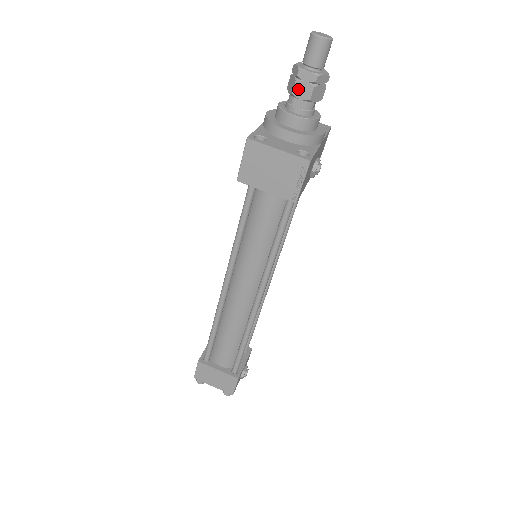
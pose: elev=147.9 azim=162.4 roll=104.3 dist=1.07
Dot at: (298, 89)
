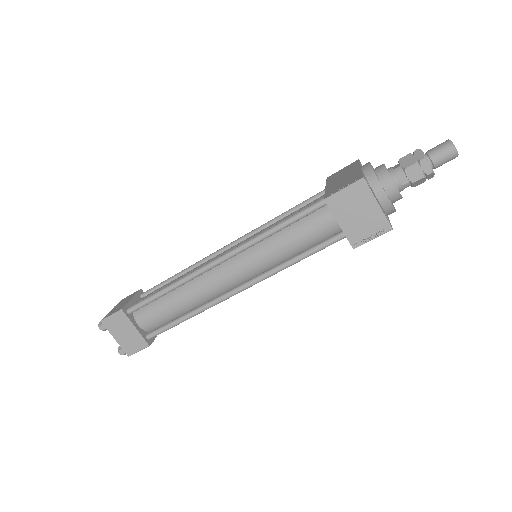
Dot at: (412, 169)
